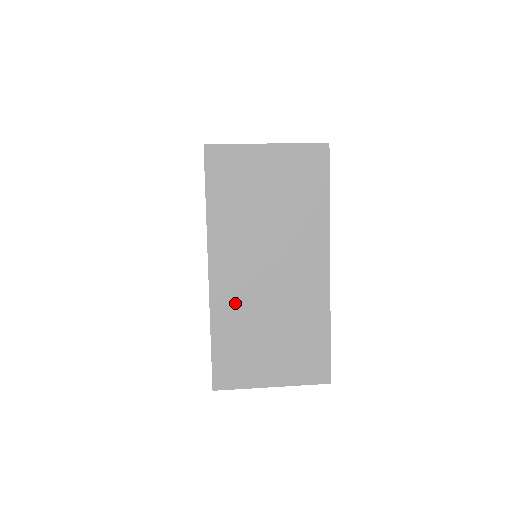
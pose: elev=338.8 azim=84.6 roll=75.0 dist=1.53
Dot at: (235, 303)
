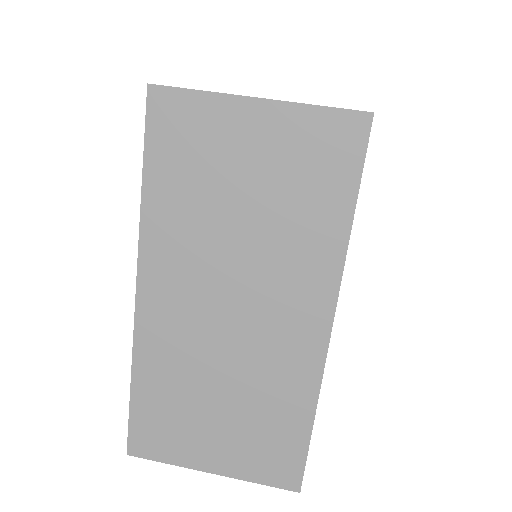
Dot at: (171, 347)
